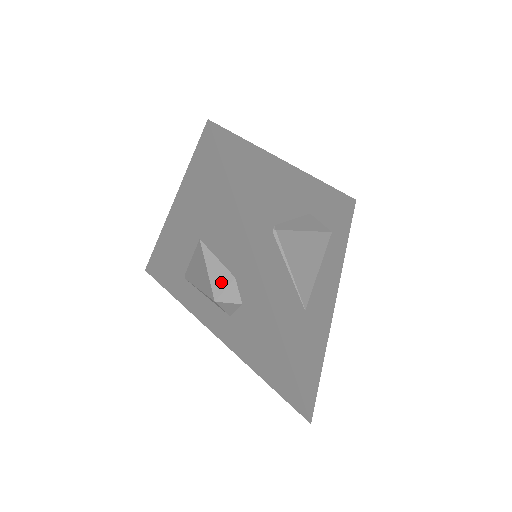
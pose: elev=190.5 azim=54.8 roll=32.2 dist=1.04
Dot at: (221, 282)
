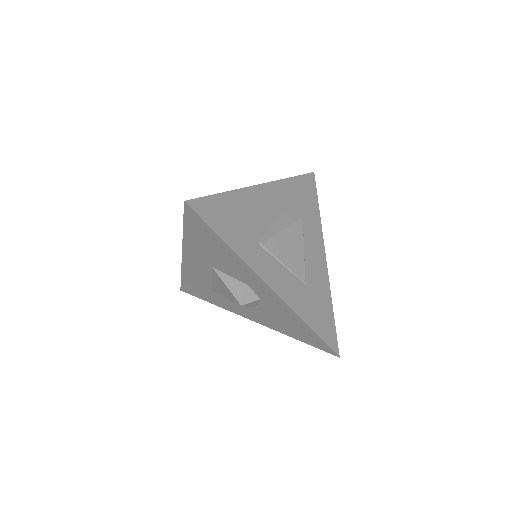
Dot at: (239, 291)
